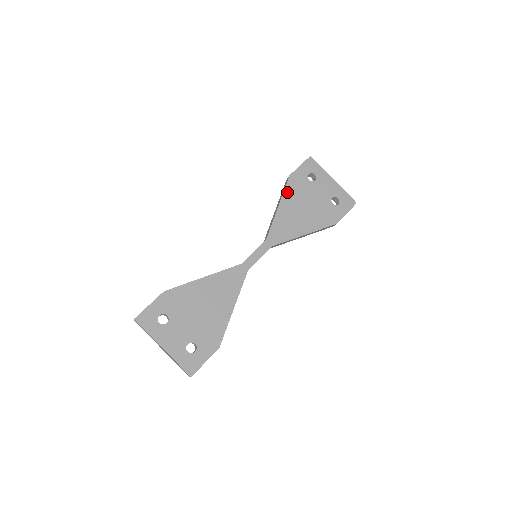
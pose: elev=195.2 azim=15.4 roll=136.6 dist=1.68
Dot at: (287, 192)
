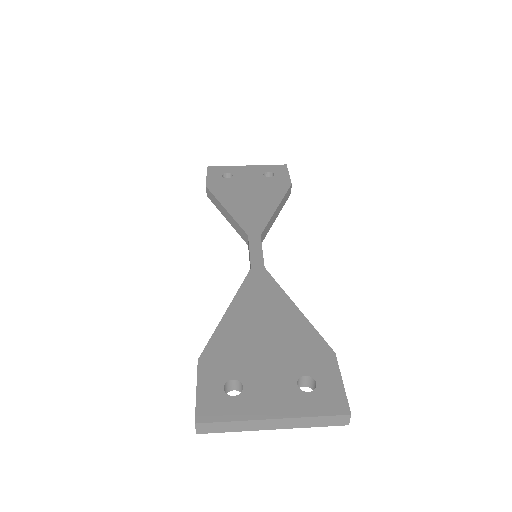
Dot at: (219, 196)
